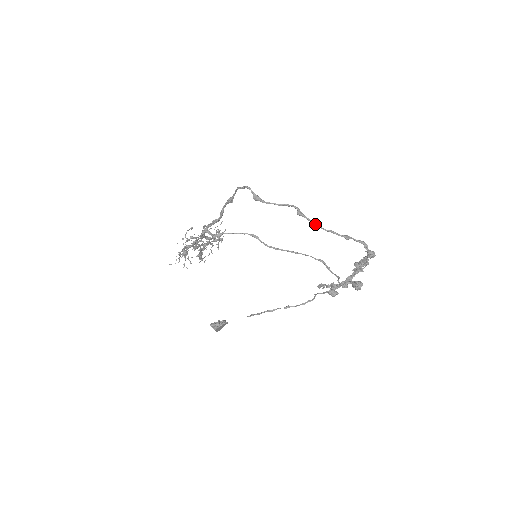
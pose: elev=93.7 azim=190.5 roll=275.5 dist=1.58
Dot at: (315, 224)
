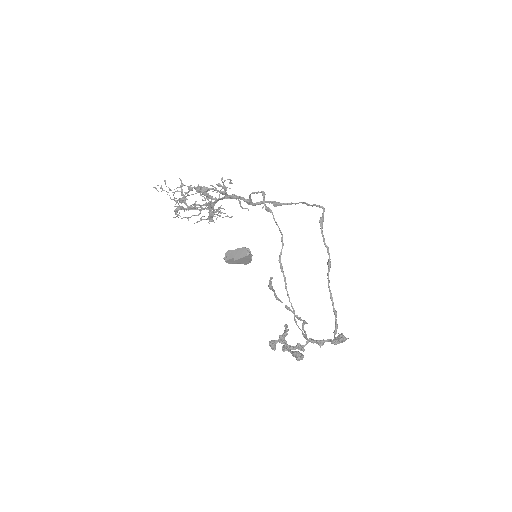
Dot at: (329, 281)
